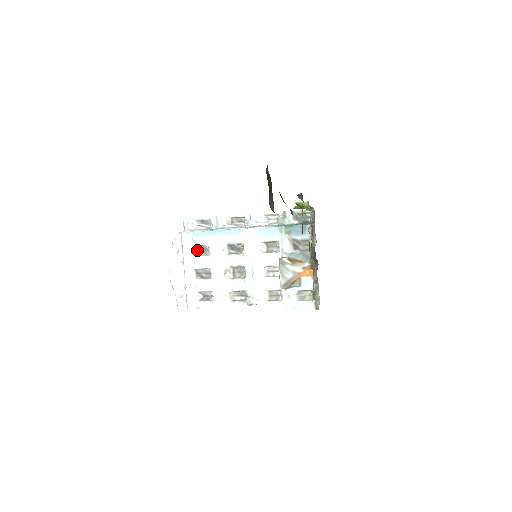
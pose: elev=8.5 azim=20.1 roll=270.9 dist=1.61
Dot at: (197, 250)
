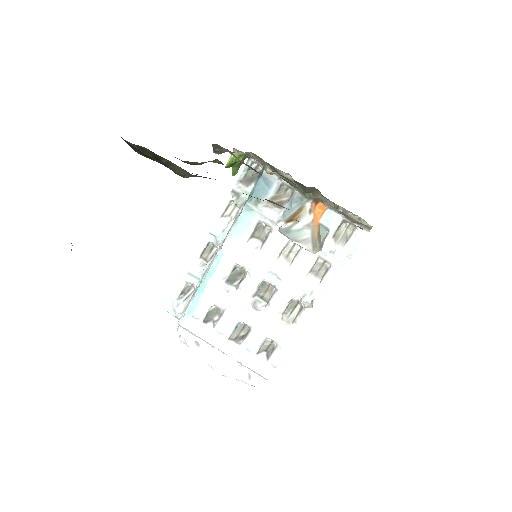
Dot at: (209, 321)
